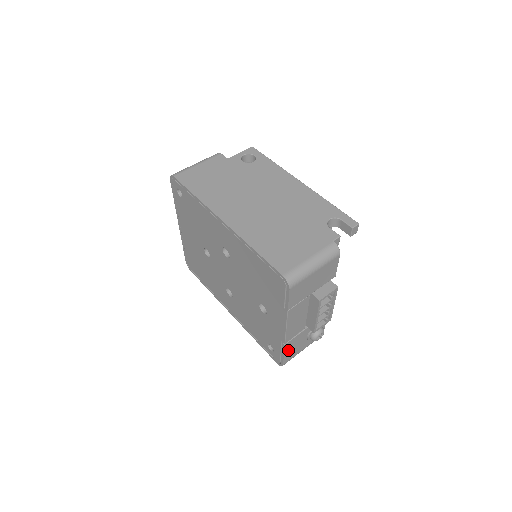
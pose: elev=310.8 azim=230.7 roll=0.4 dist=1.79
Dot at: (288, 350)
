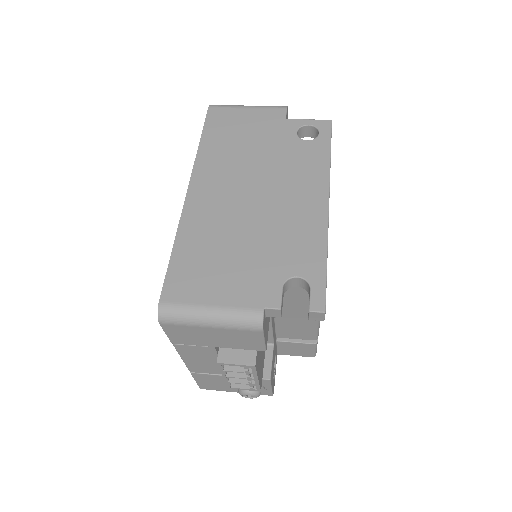
Dot at: (202, 380)
